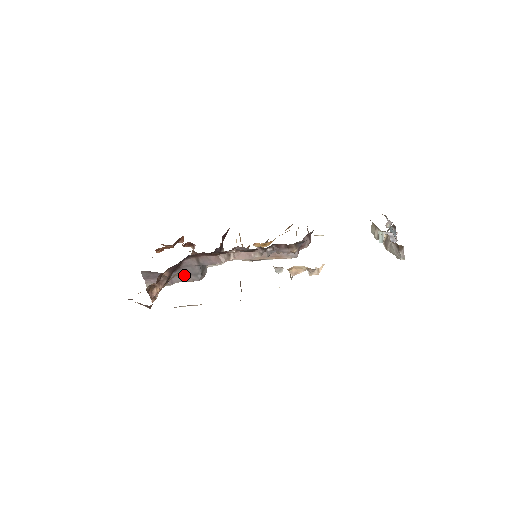
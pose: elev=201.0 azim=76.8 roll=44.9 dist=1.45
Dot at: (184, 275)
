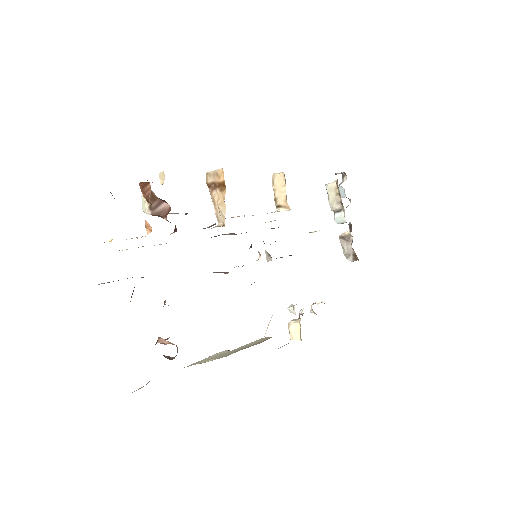
Dot at: occluded
